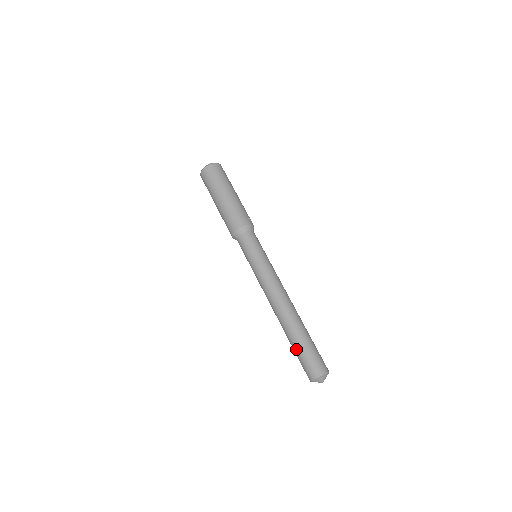
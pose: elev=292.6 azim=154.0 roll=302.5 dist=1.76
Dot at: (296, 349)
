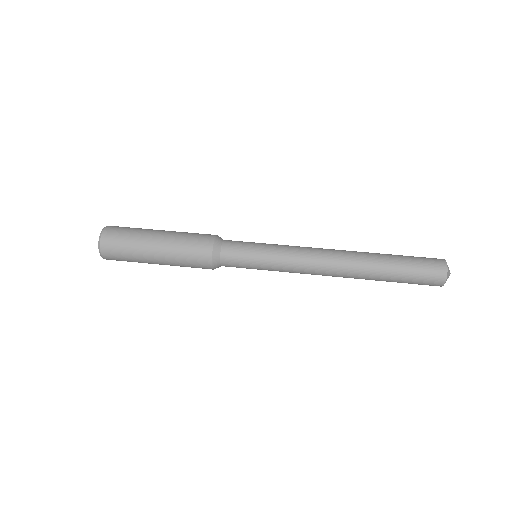
Dot at: (401, 263)
